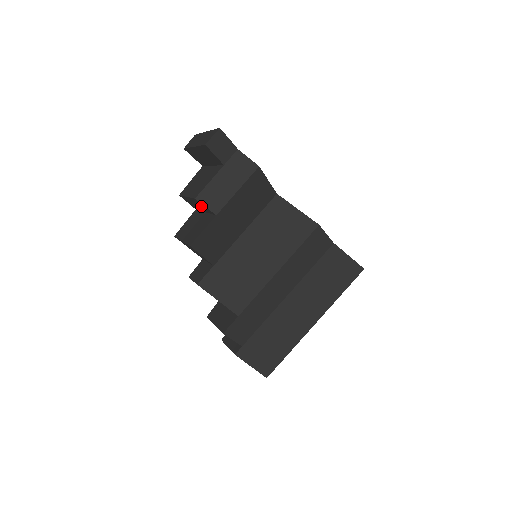
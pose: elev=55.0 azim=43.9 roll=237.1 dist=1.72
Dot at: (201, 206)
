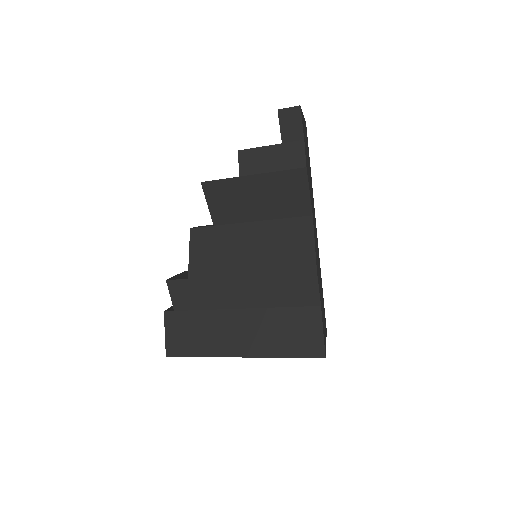
Dot at: occluded
